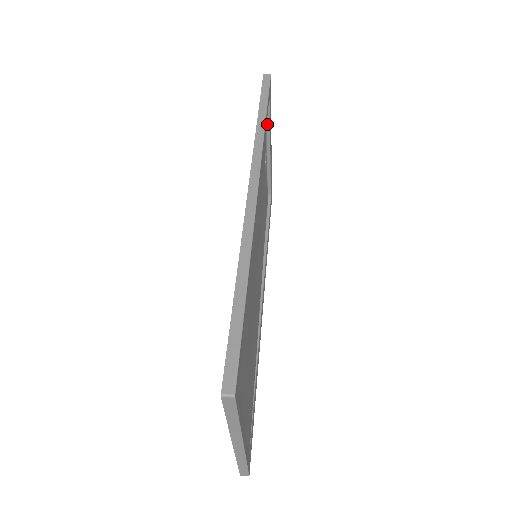
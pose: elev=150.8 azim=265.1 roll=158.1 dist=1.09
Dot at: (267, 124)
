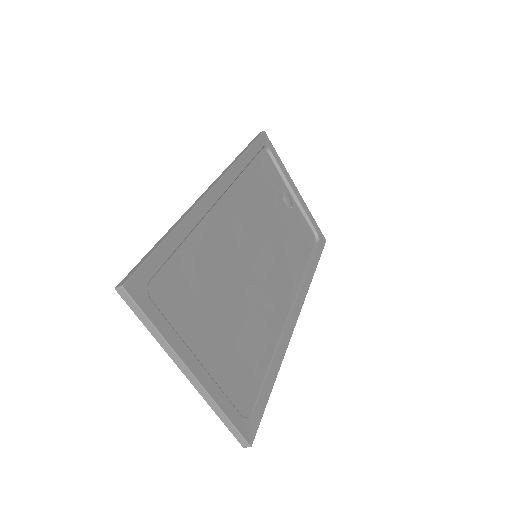
Dot at: (278, 169)
